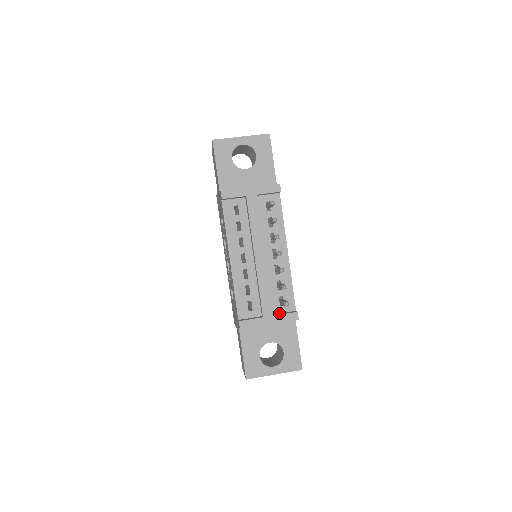
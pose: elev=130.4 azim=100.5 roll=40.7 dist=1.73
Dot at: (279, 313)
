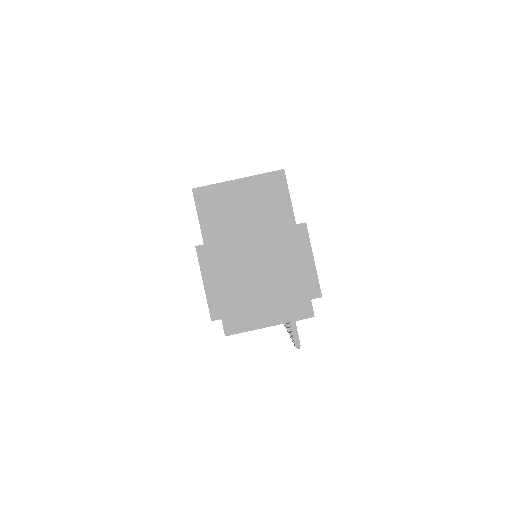
Dot at: occluded
